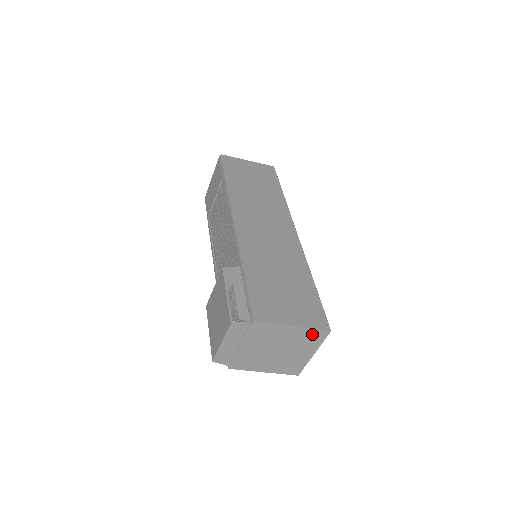
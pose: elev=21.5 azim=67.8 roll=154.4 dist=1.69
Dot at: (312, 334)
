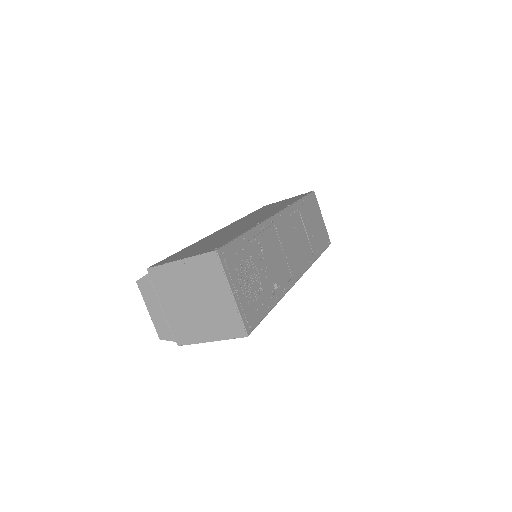
Dot at: (203, 264)
